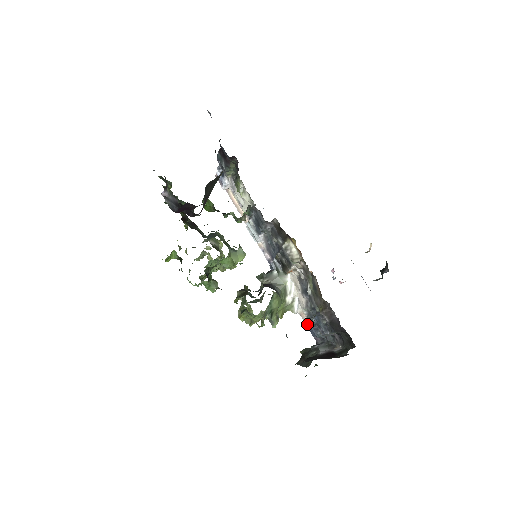
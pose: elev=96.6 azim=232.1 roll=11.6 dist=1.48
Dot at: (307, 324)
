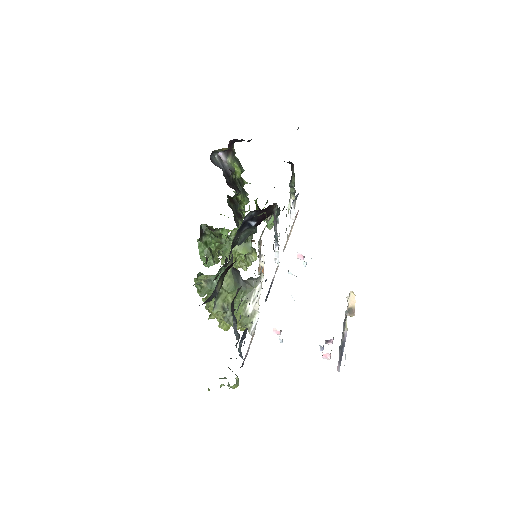
Dot at: occluded
